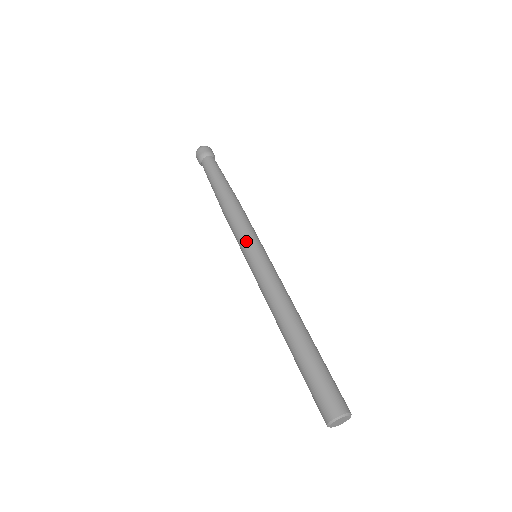
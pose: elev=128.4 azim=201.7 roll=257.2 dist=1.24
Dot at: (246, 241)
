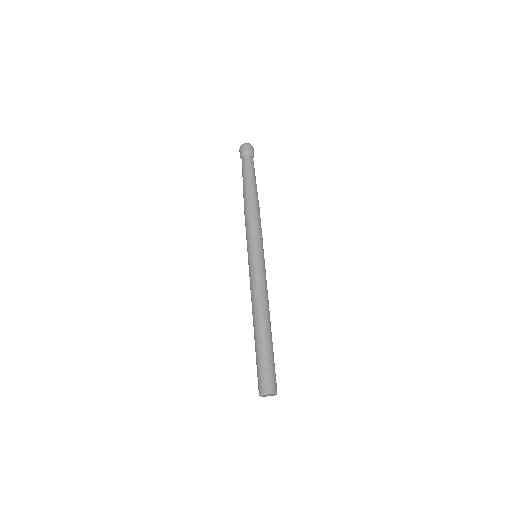
Dot at: (256, 242)
